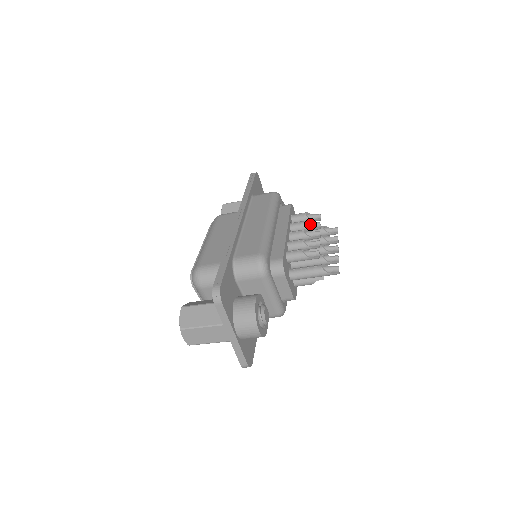
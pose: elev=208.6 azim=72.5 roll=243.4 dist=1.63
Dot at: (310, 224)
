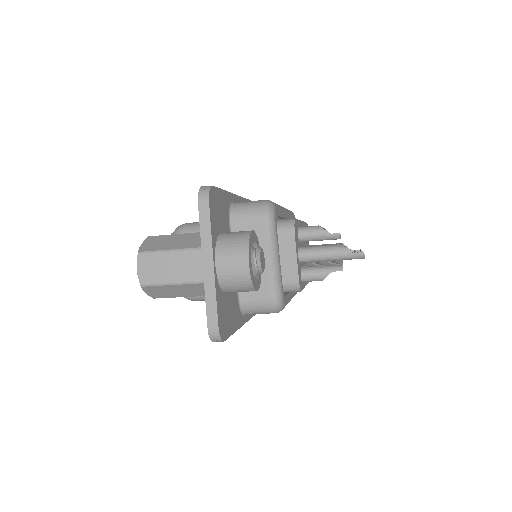
Dot at: occluded
